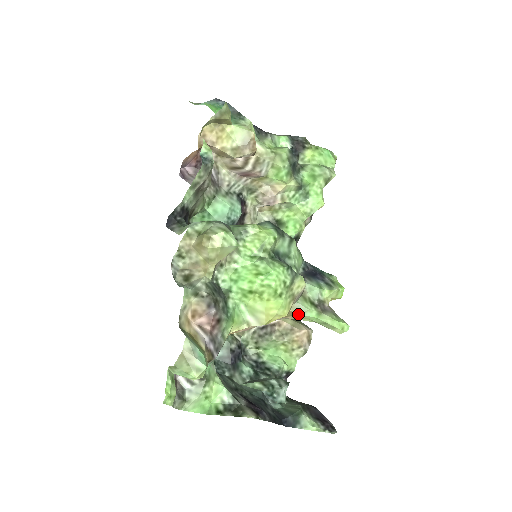
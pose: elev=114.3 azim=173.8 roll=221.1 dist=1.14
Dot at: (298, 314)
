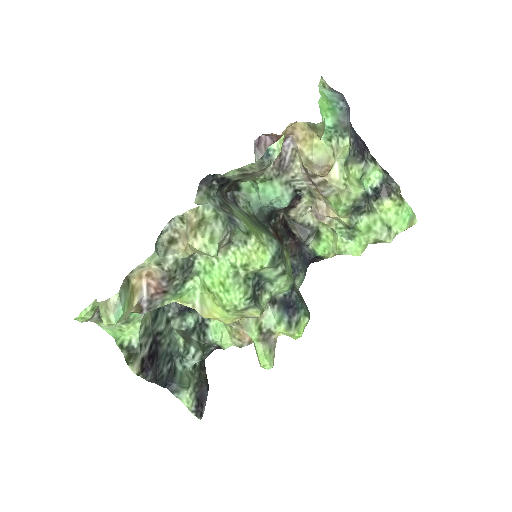
Dot at: (242, 327)
